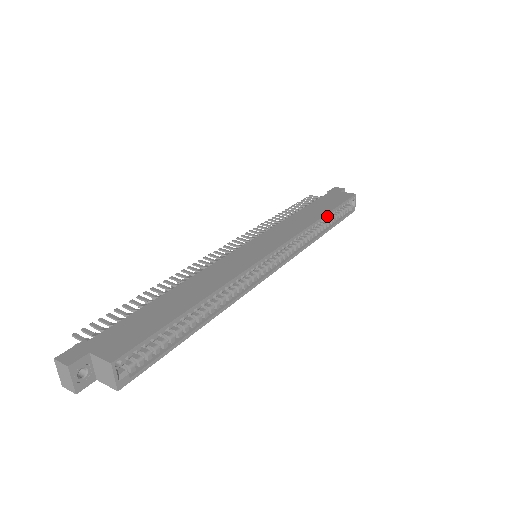
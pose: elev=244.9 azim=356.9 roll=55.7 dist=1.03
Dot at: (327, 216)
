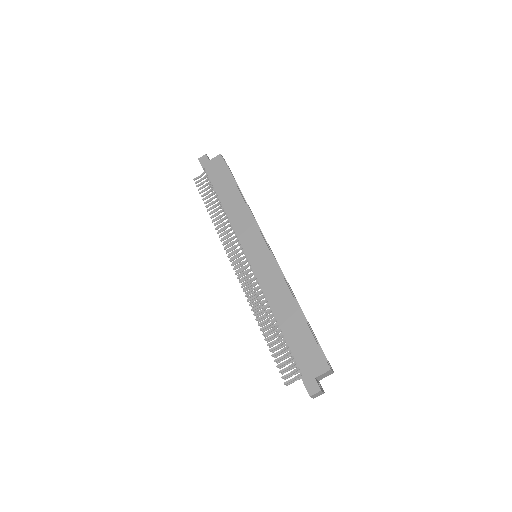
Dot at: (237, 189)
